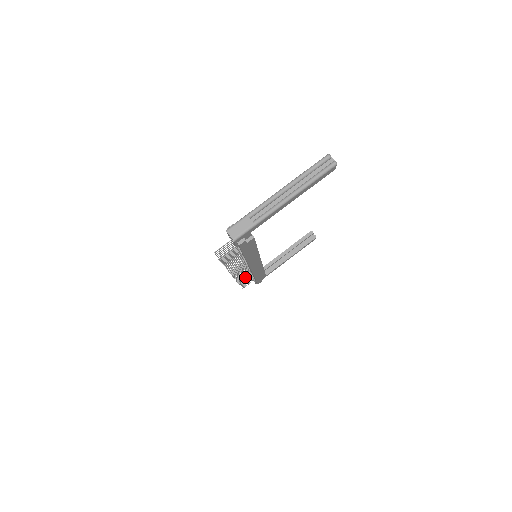
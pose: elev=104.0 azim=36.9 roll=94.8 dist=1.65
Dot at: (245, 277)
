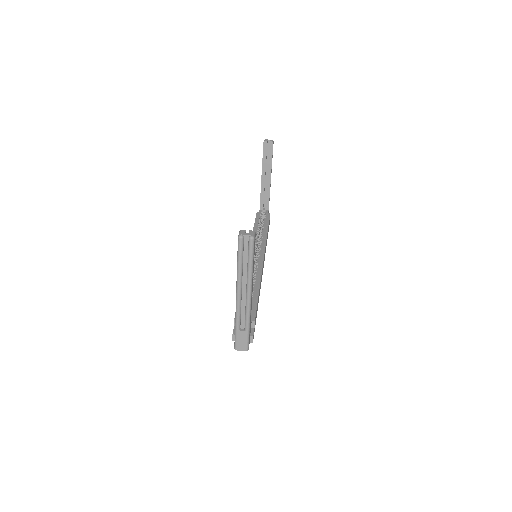
Dot at: occluded
